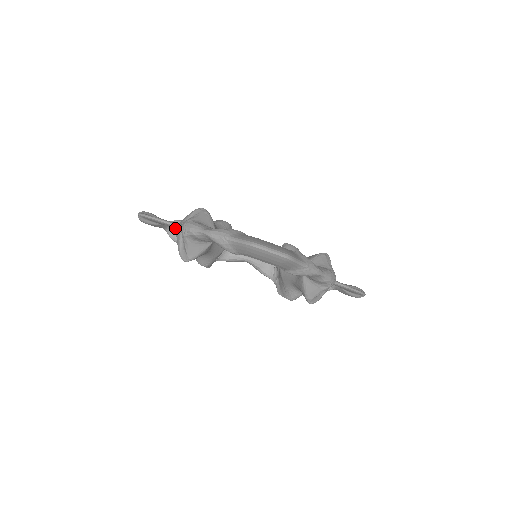
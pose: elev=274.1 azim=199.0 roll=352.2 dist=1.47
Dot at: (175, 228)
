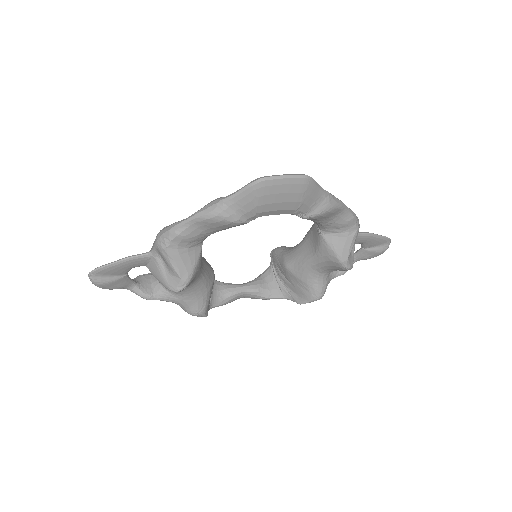
Dot at: (146, 261)
